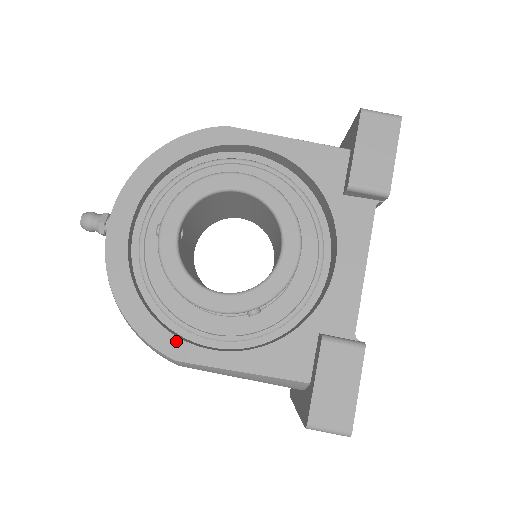
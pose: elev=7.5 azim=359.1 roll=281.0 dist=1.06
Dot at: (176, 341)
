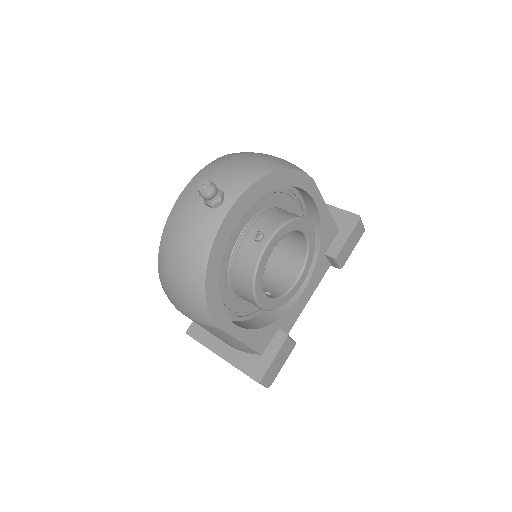
Dot at: (223, 313)
